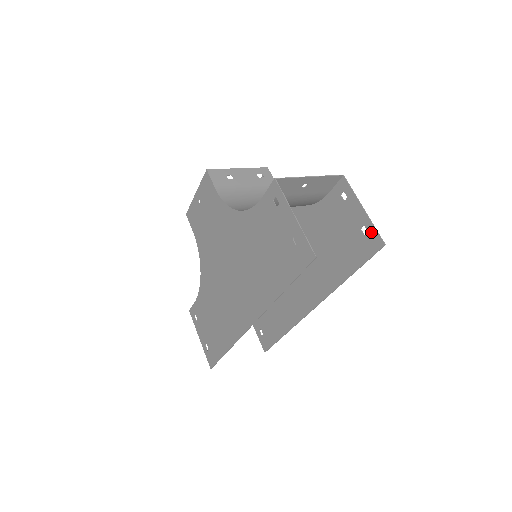
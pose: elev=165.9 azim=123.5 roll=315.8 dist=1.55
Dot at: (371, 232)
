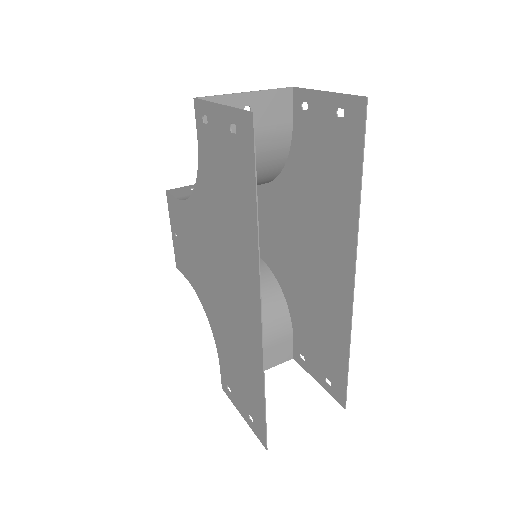
Dot at: (346, 104)
